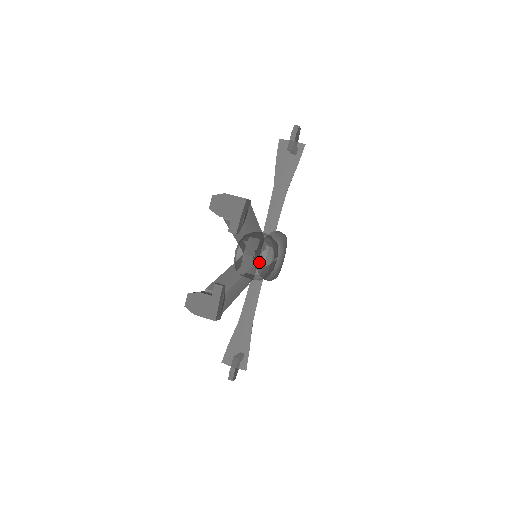
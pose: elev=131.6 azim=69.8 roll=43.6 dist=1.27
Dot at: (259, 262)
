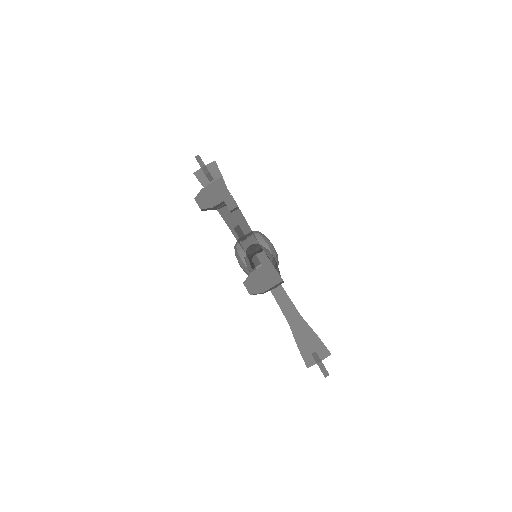
Dot at: (264, 250)
